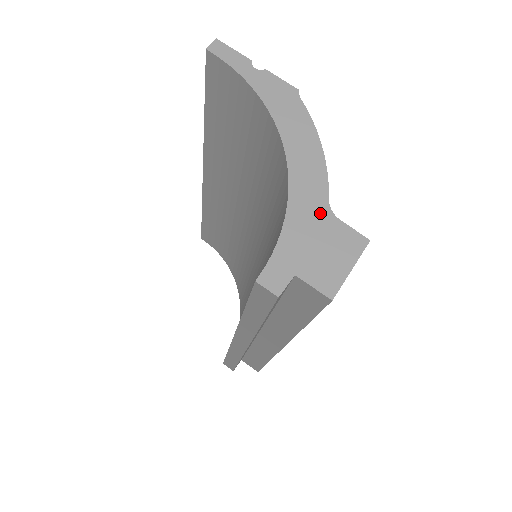
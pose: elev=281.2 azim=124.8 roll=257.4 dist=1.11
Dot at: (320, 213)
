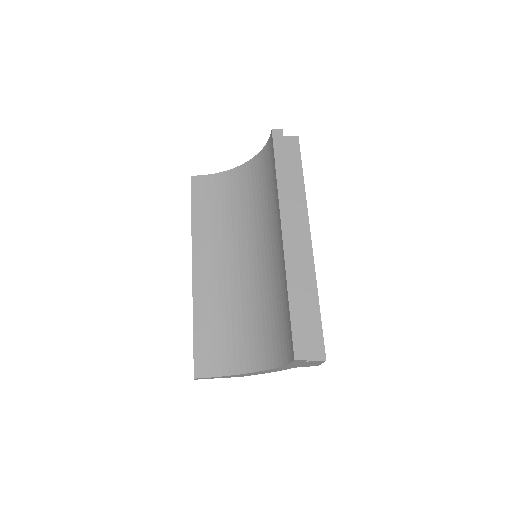
Dot at: occluded
